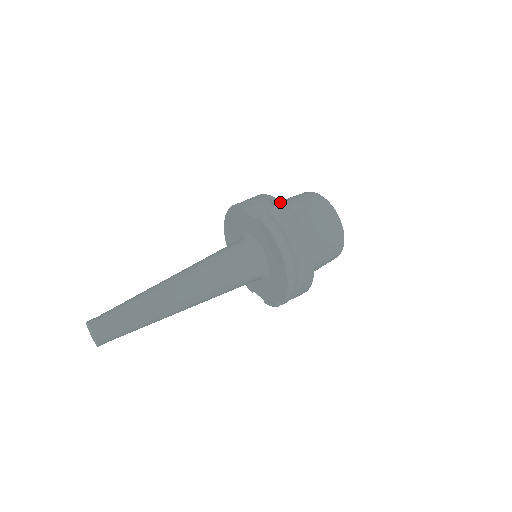
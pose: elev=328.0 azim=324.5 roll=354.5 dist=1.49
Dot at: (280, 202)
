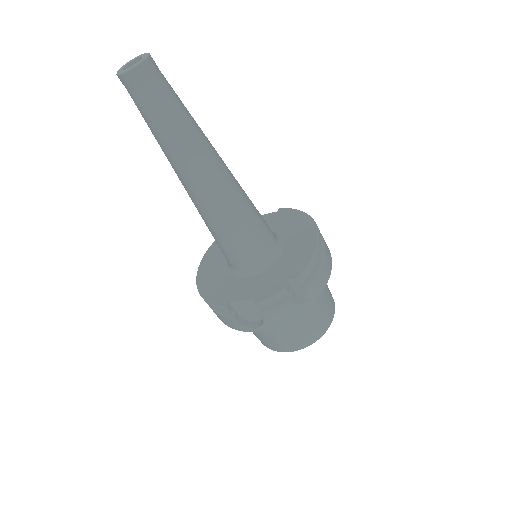
Dot at: occluded
